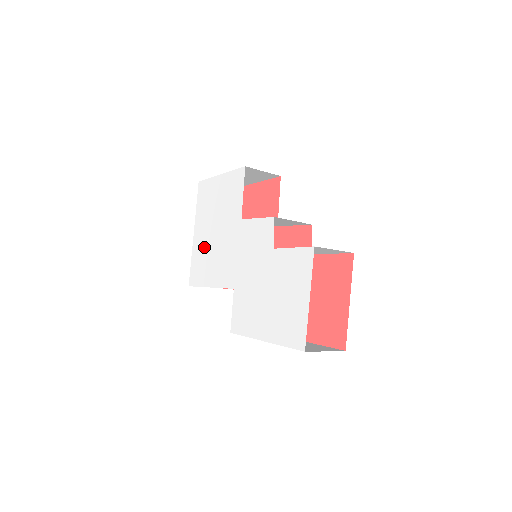
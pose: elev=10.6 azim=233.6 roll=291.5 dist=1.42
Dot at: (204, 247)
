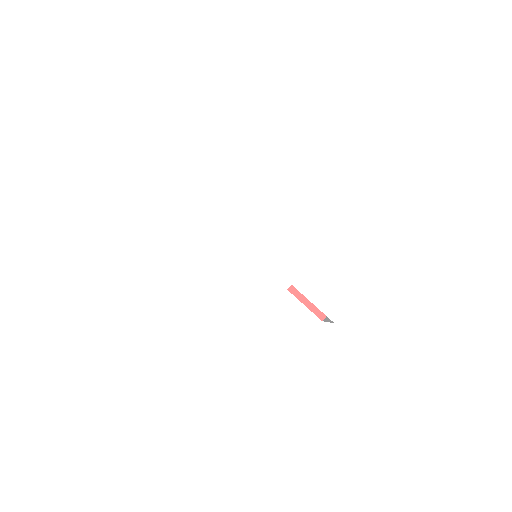
Dot at: (188, 312)
